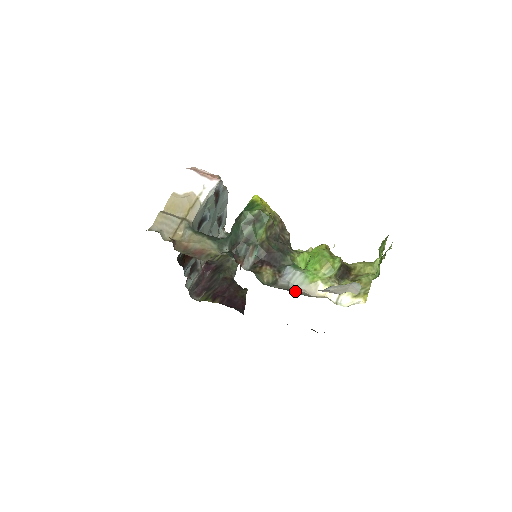
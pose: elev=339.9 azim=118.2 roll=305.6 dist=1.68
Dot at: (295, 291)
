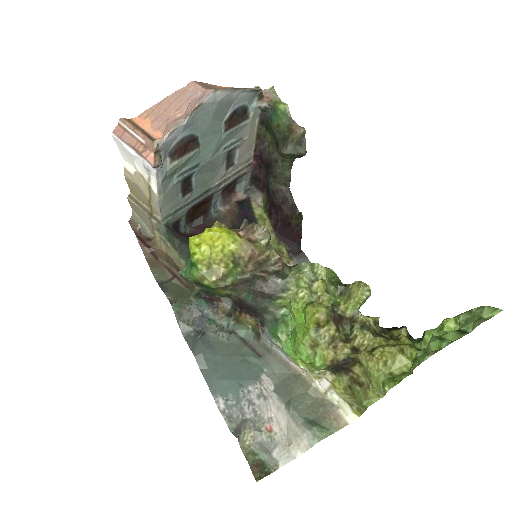
Dot at: (277, 359)
